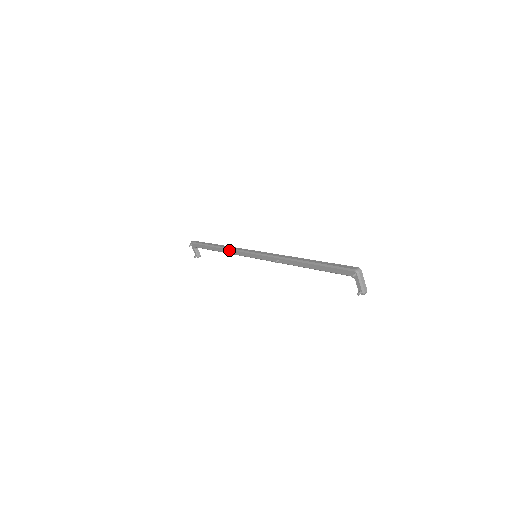
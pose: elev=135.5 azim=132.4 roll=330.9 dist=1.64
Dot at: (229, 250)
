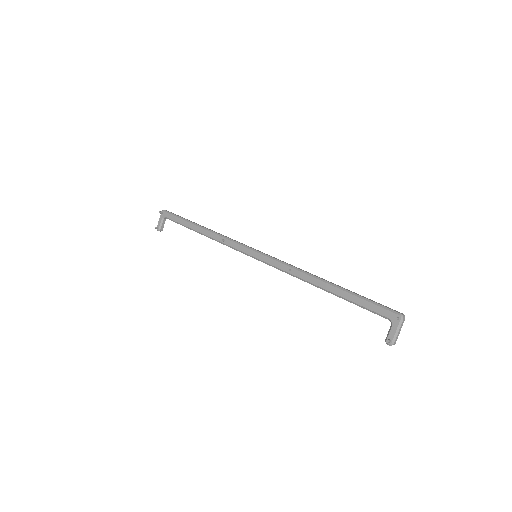
Dot at: (220, 236)
